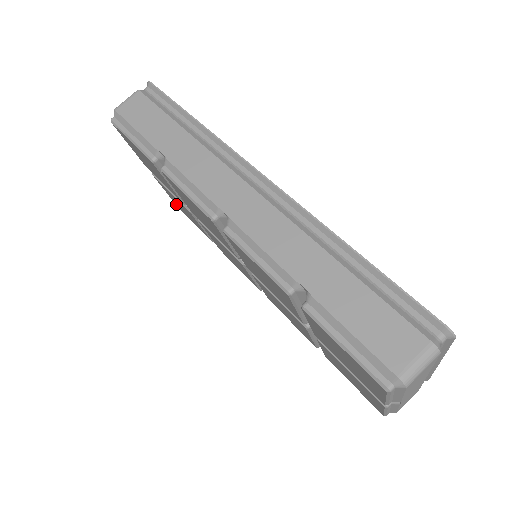
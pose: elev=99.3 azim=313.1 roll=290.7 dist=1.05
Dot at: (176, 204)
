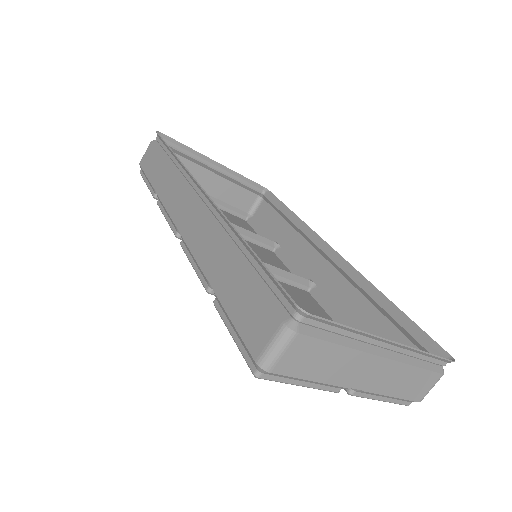
Dot at: (238, 219)
